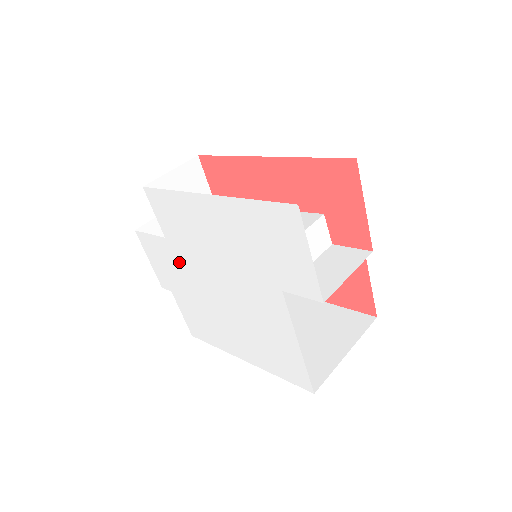
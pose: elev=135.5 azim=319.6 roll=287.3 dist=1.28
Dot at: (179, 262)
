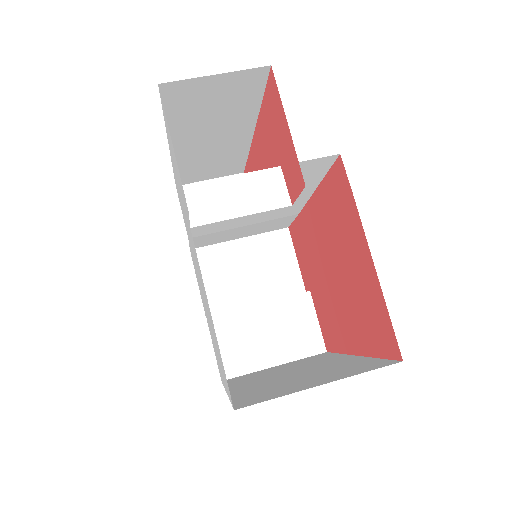
Dot at: (194, 264)
